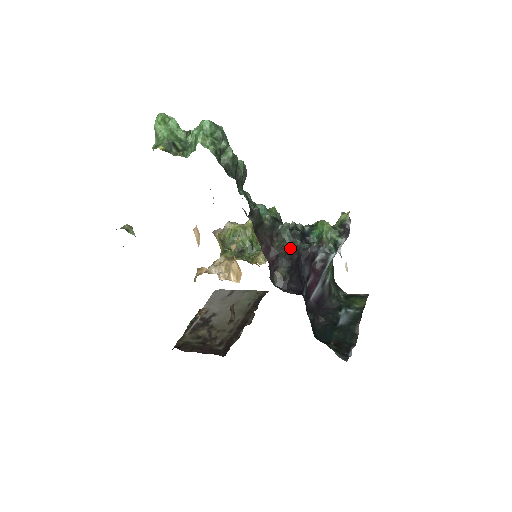
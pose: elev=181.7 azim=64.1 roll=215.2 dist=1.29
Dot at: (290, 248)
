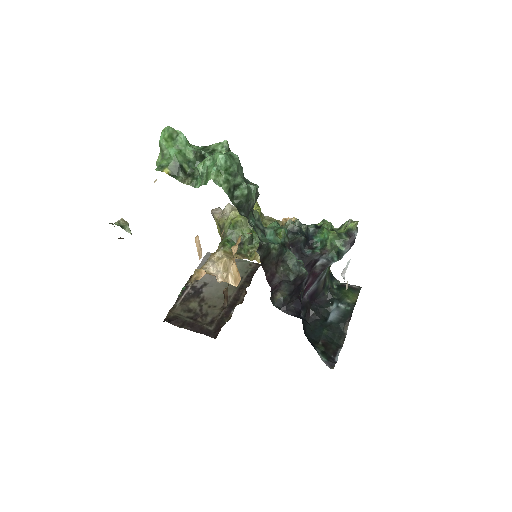
Dot at: (295, 277)
